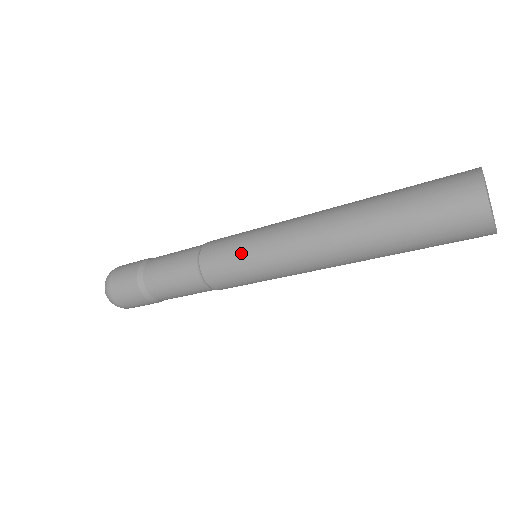
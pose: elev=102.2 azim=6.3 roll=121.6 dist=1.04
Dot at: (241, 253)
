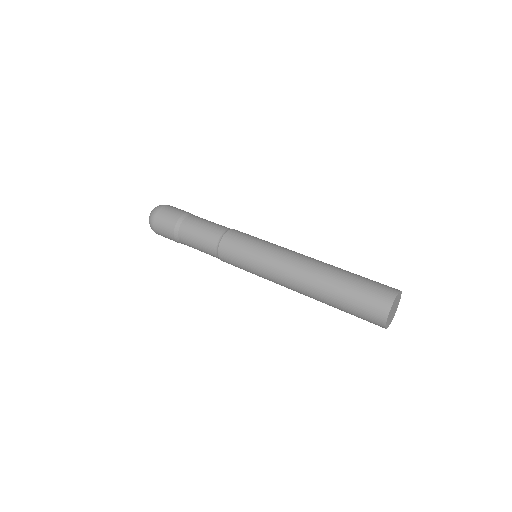
Dot at: (252, 245)
